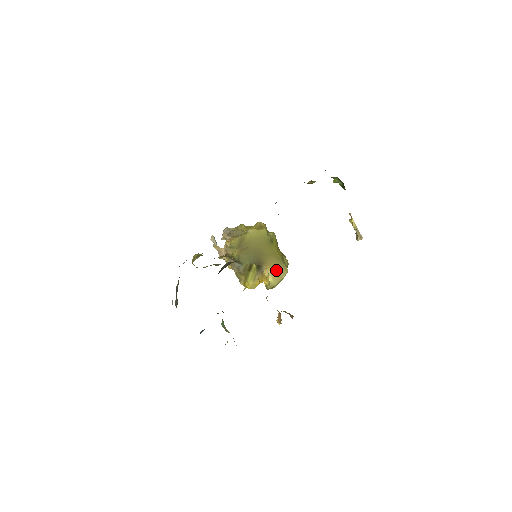
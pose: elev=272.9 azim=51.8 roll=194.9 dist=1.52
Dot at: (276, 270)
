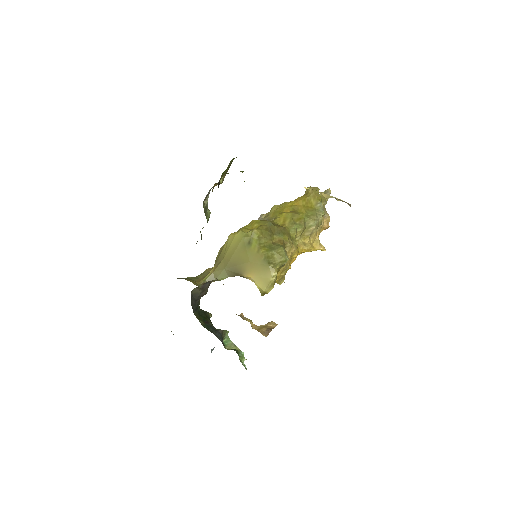
Dot at: (260, 275)
